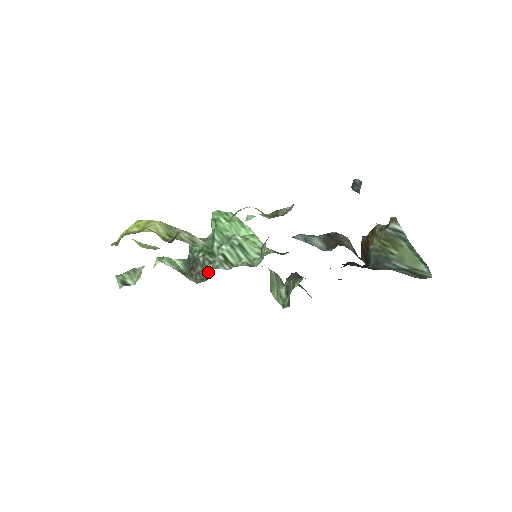
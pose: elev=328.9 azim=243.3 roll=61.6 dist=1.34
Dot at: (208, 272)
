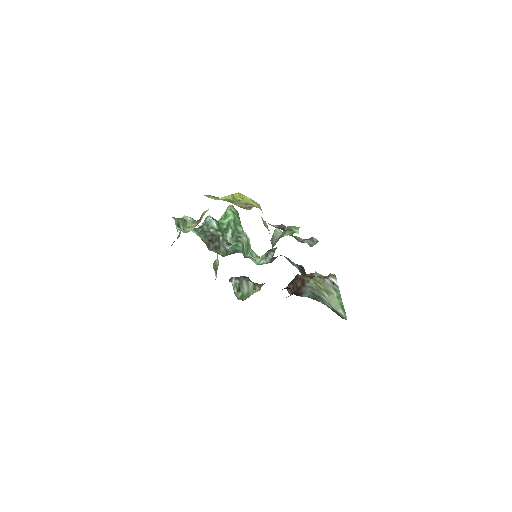
Dot at: (224, 250)
